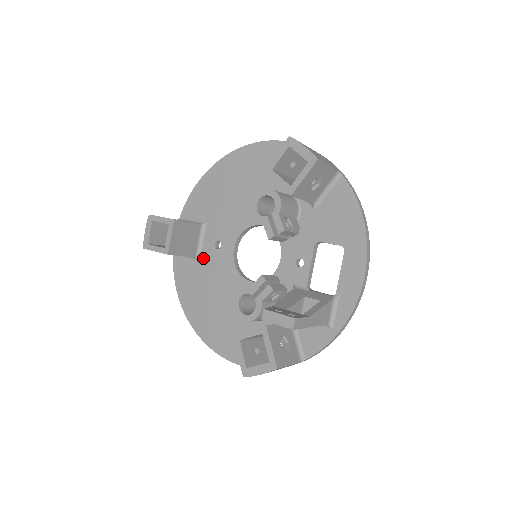
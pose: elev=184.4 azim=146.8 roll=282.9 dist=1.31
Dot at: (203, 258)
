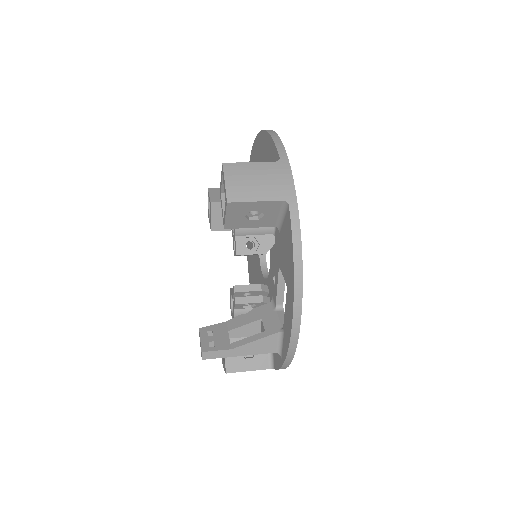
Dot at: occluded
